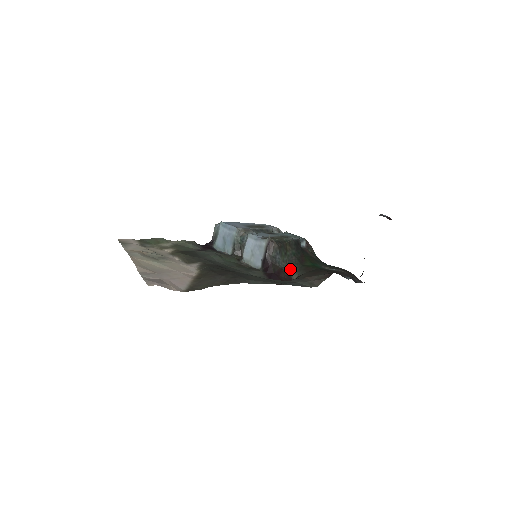
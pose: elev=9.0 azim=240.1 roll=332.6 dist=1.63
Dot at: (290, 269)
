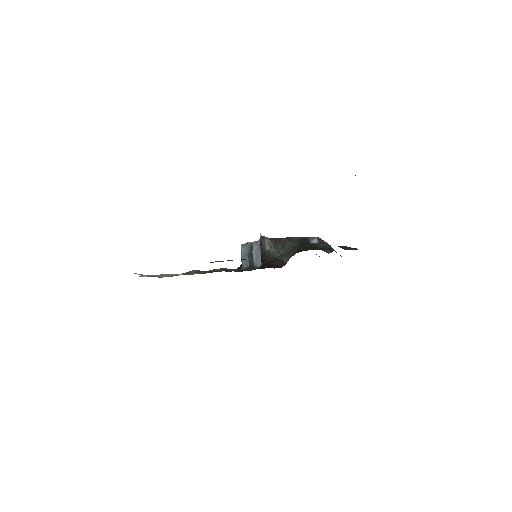
Dot at: (285, 258)
